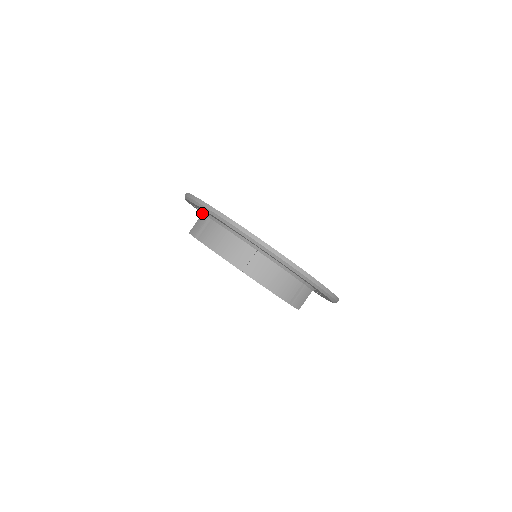
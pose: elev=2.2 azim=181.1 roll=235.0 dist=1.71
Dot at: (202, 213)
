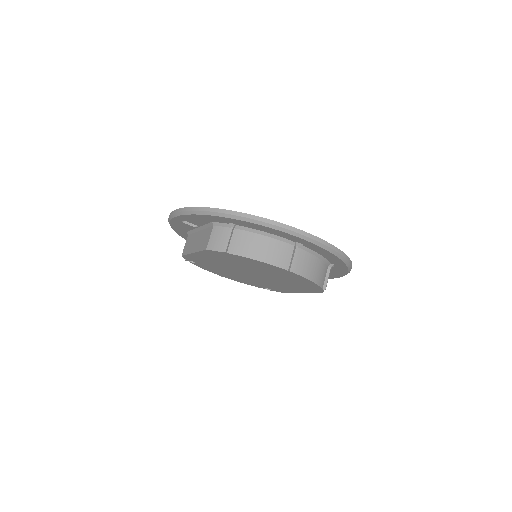
Dot at: (214, 225)
